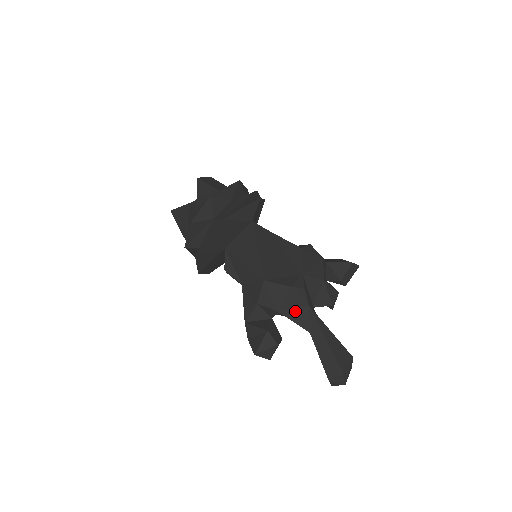
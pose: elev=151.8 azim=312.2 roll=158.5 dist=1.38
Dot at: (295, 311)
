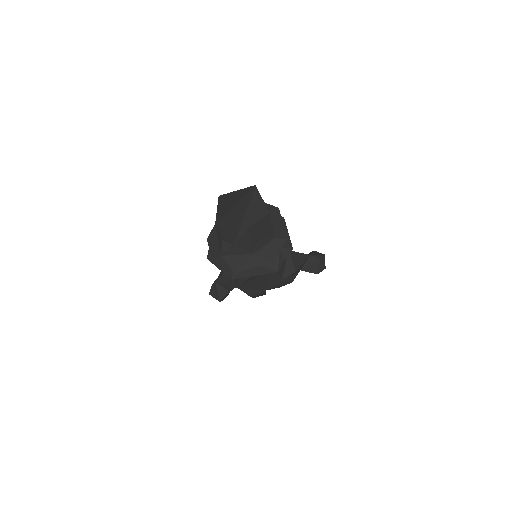
Dot at: occluded
